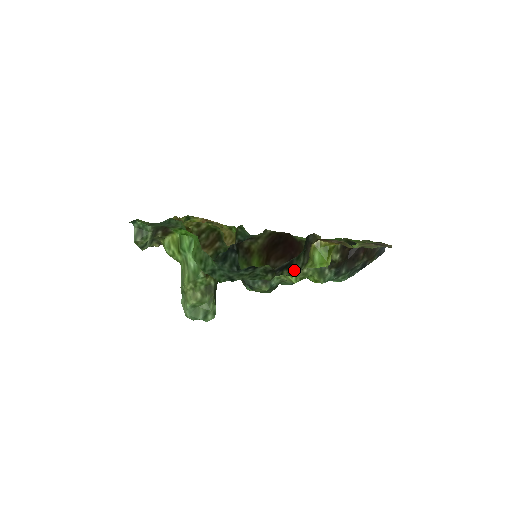
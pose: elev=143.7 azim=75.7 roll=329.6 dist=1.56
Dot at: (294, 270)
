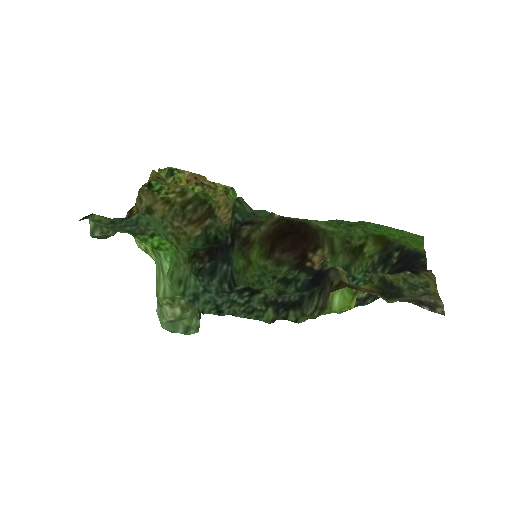
Dot at: (303, 314)
